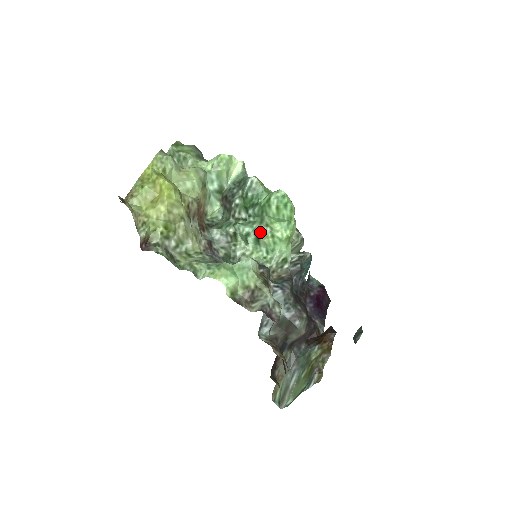
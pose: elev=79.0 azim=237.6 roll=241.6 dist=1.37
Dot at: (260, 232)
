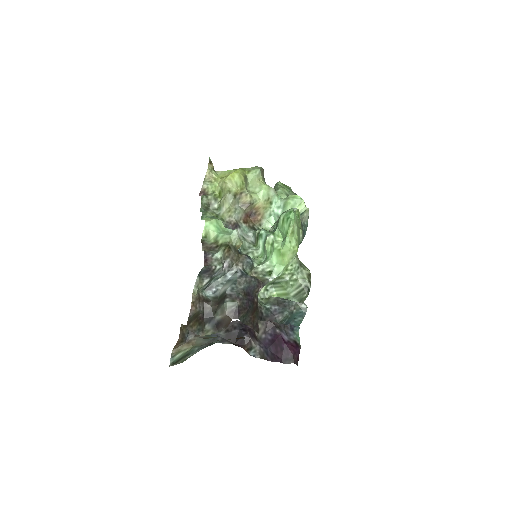
Dot at: (267, 237)
